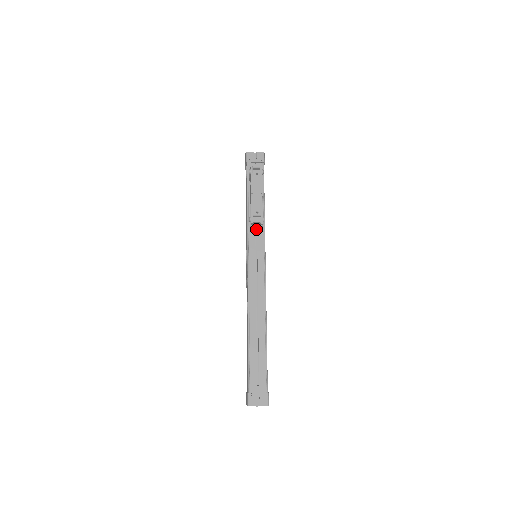
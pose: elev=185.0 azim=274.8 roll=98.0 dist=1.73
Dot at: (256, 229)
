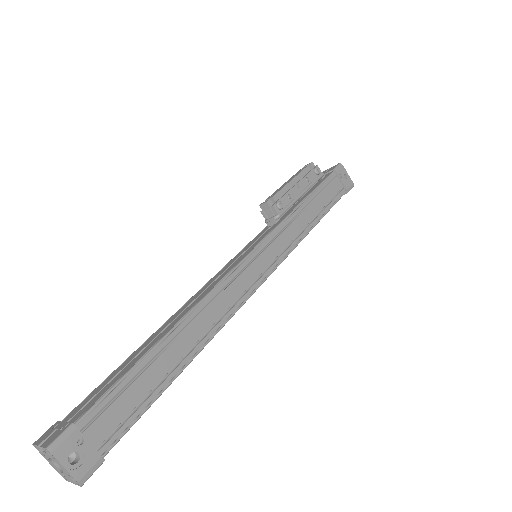
Dot at: (271, 223)
